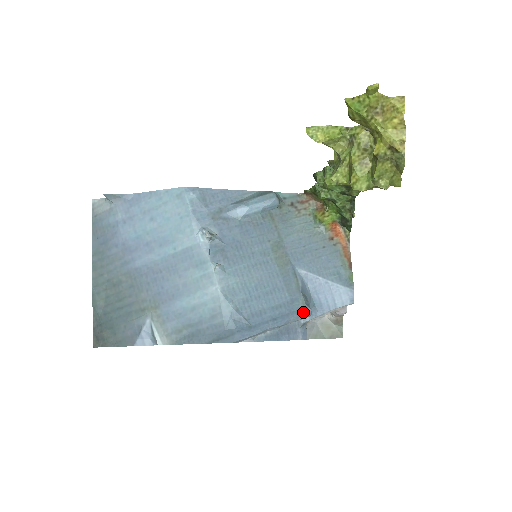
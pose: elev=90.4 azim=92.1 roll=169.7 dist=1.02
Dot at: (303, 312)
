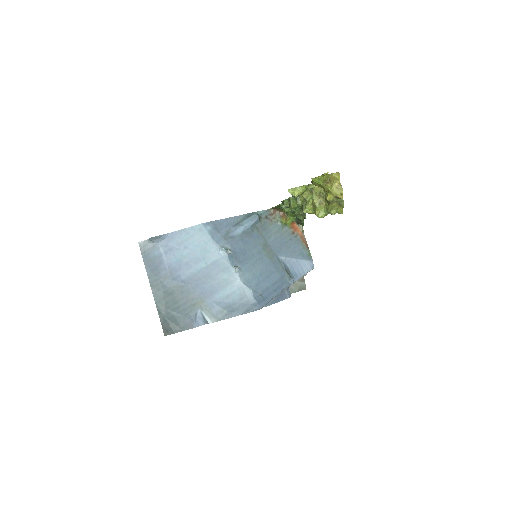
Dot at: (289, 282)
